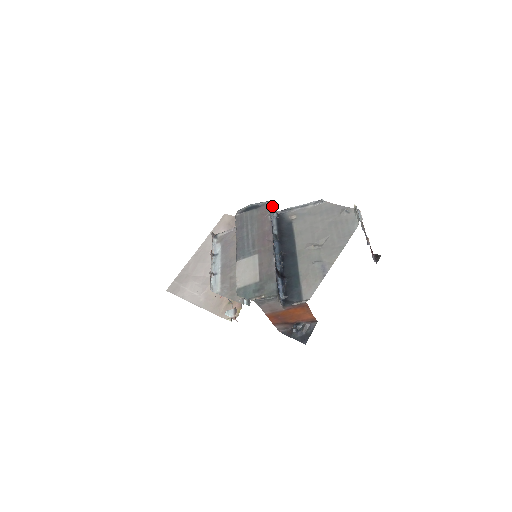
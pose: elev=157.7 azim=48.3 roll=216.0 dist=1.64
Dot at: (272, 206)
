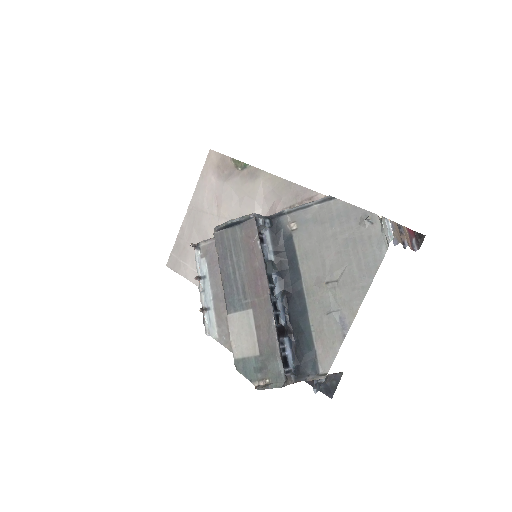
Dot at: (260, 218)
